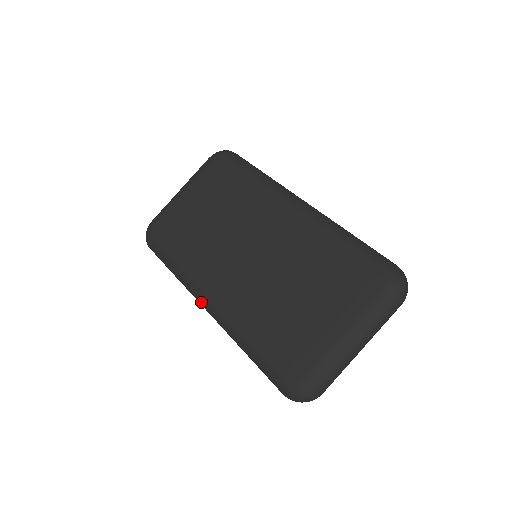
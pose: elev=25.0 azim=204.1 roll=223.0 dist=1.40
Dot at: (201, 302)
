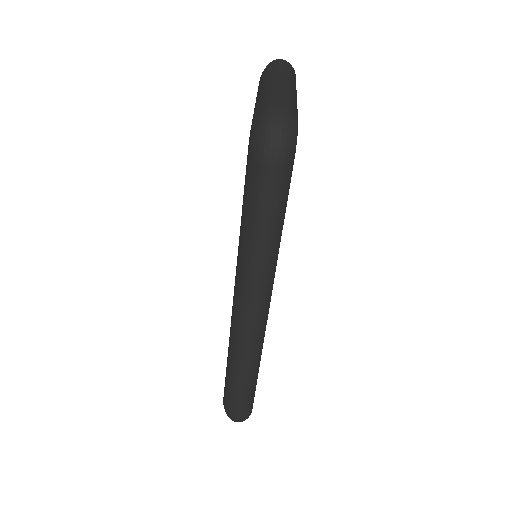
Dot at: (239, 324)
